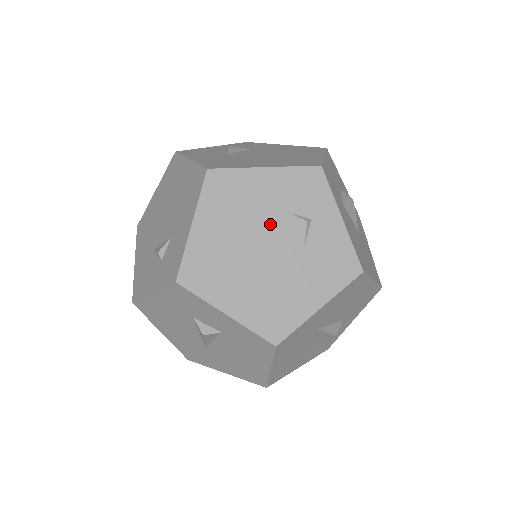
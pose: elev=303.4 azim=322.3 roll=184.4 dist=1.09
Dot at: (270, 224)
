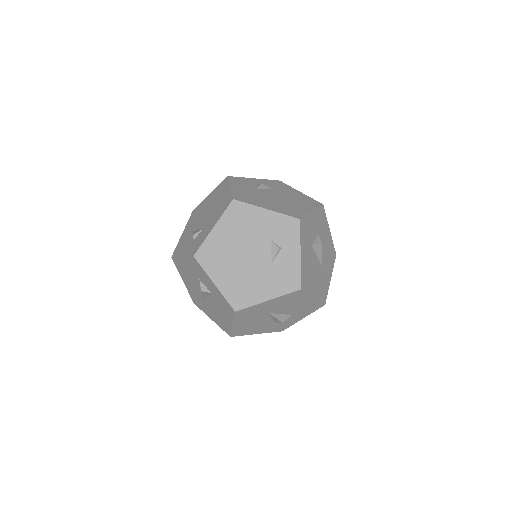
Dot at: (257, 242)
